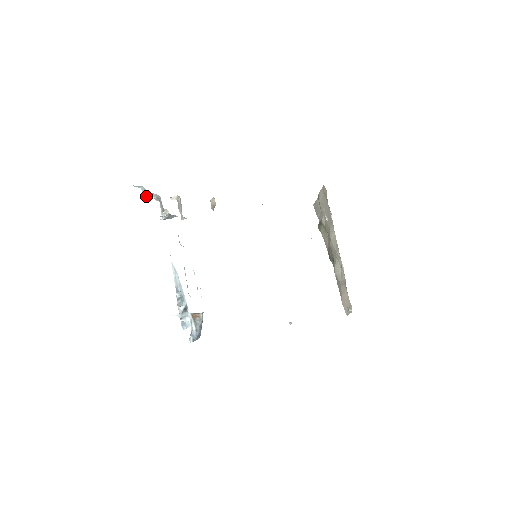
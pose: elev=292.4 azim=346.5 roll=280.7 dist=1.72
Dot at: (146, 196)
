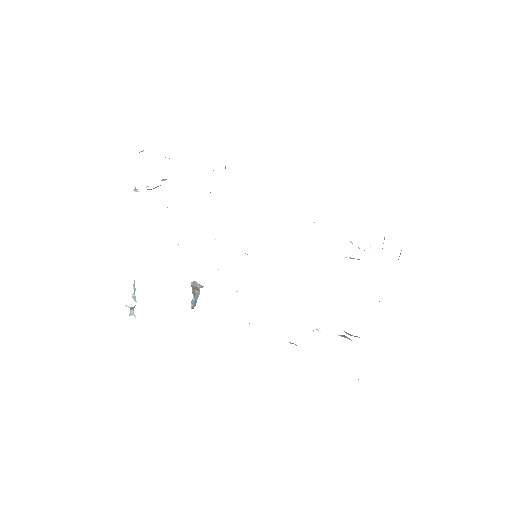
Dot at: occluded
